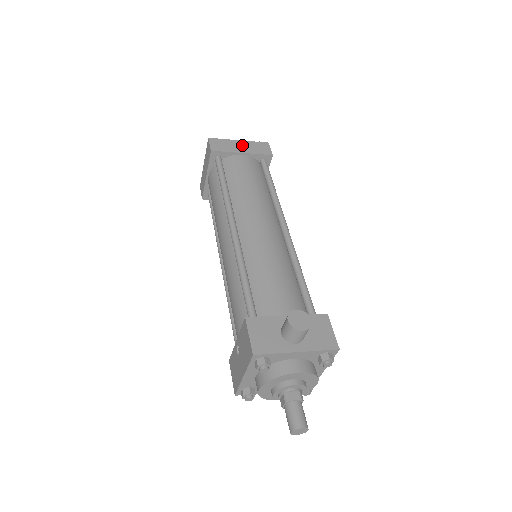
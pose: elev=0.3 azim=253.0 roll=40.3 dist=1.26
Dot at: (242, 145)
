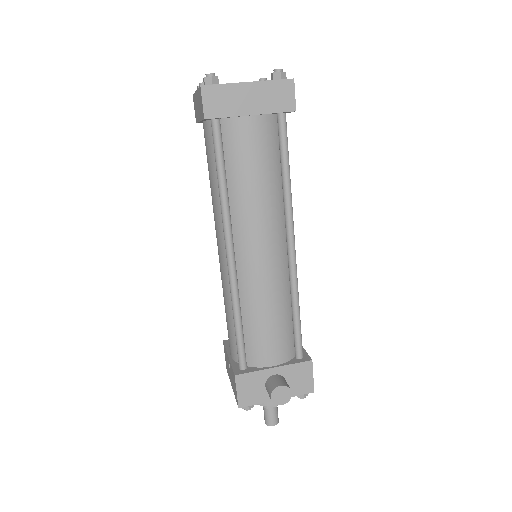
Dot at: (252, 95)
